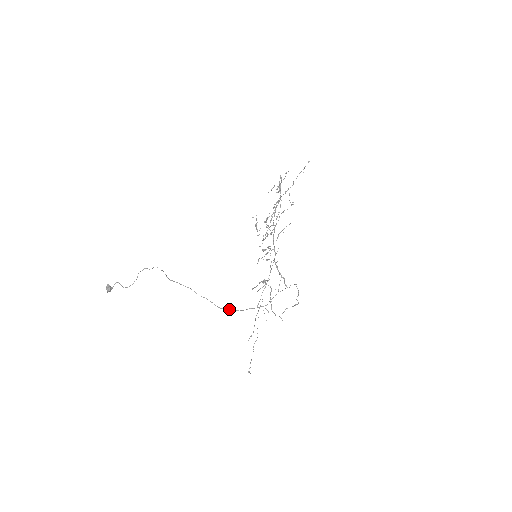
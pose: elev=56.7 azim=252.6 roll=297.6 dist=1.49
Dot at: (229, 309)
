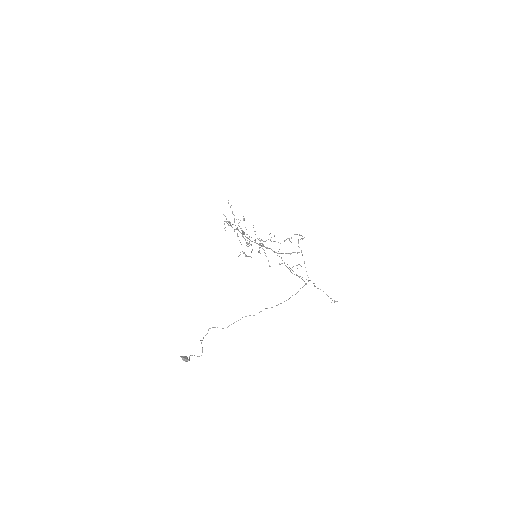
Dot at: (284, 301)
